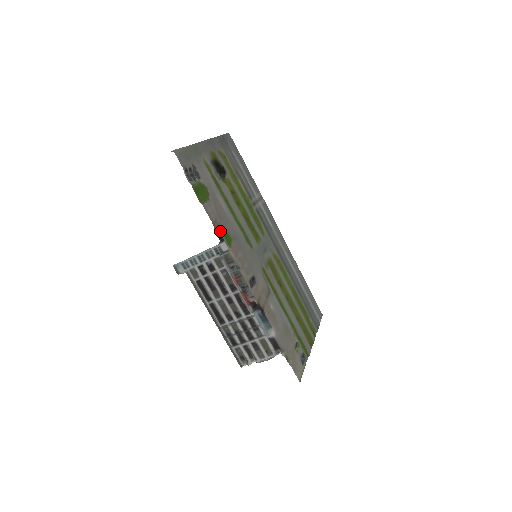
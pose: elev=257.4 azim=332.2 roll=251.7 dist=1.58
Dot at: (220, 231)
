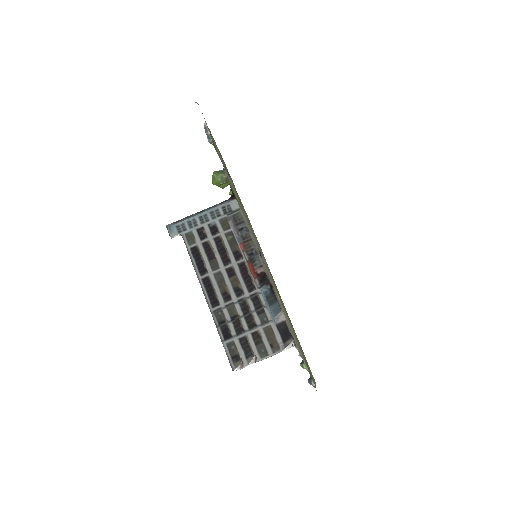
Dot at: (230, 193)
